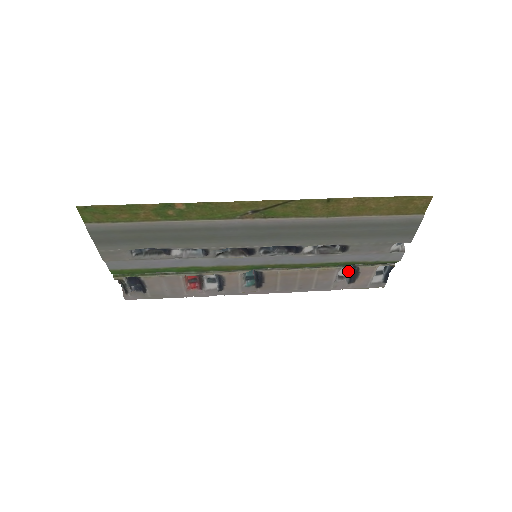
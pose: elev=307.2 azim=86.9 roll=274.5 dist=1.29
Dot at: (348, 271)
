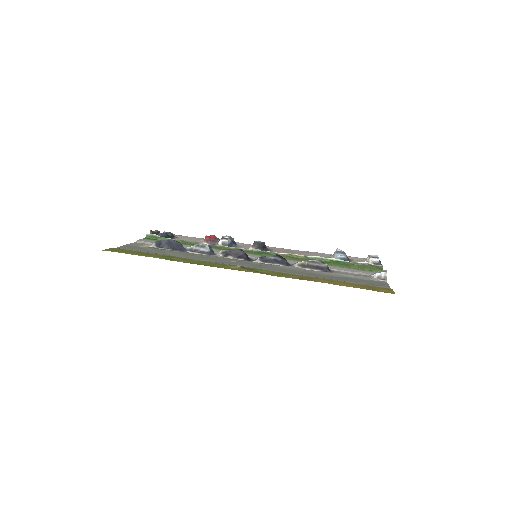
Dot at: occluded
